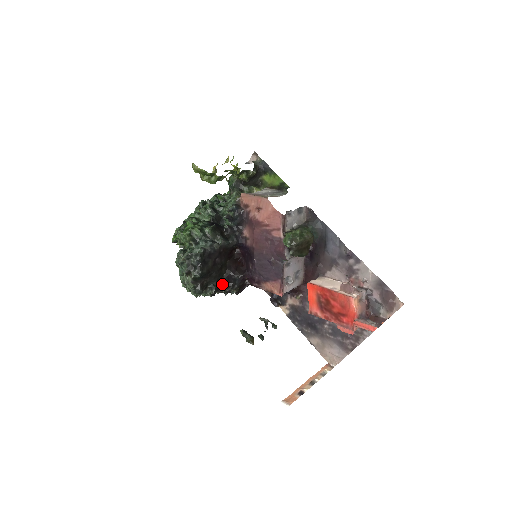
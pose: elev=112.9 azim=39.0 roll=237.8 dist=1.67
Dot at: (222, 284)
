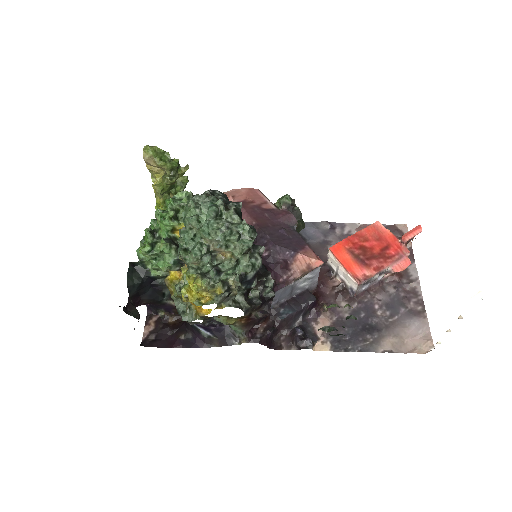
Dot at: occluded
